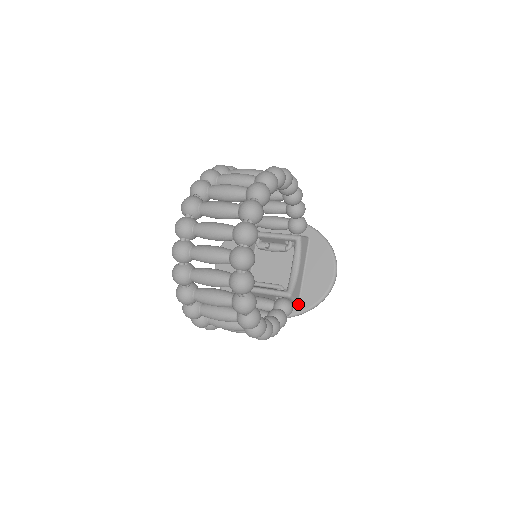
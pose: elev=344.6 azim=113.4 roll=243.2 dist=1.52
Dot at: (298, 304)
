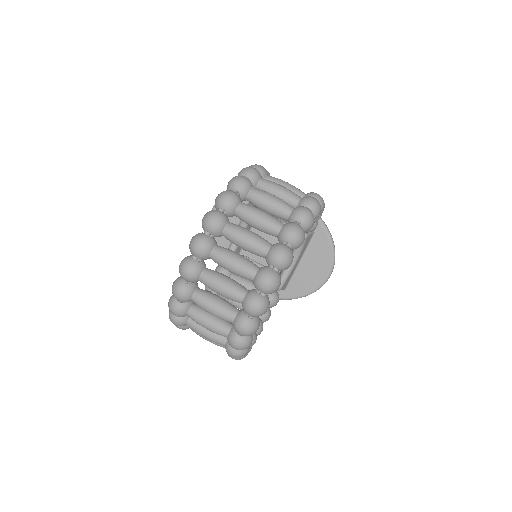
Dot at: (284, 291)
